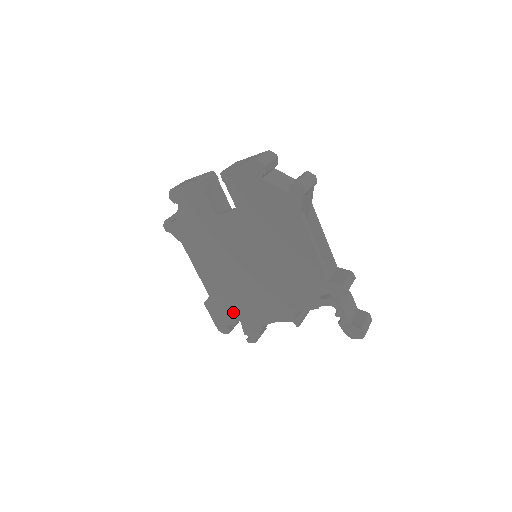
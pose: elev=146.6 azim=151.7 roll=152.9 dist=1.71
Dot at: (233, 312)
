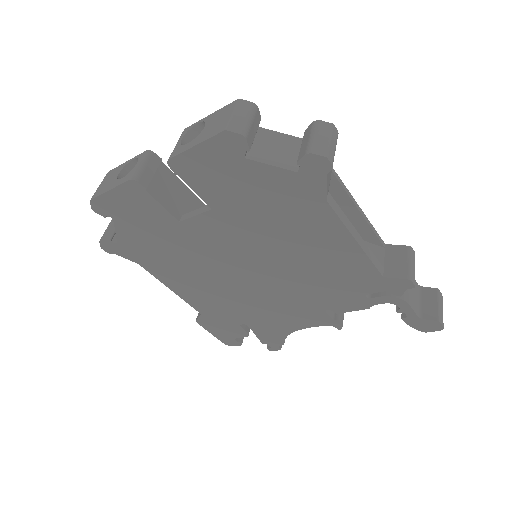
Dot at: (240, 325)
